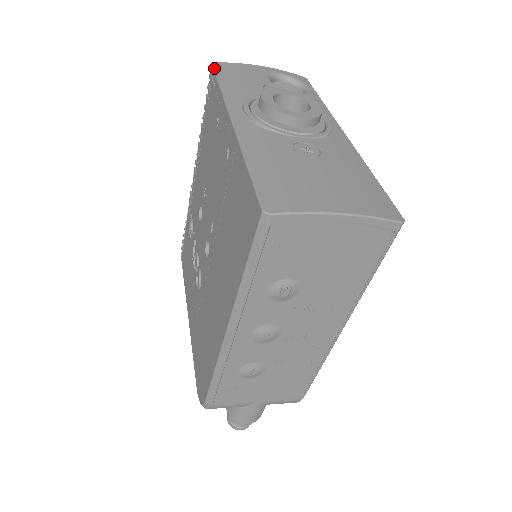
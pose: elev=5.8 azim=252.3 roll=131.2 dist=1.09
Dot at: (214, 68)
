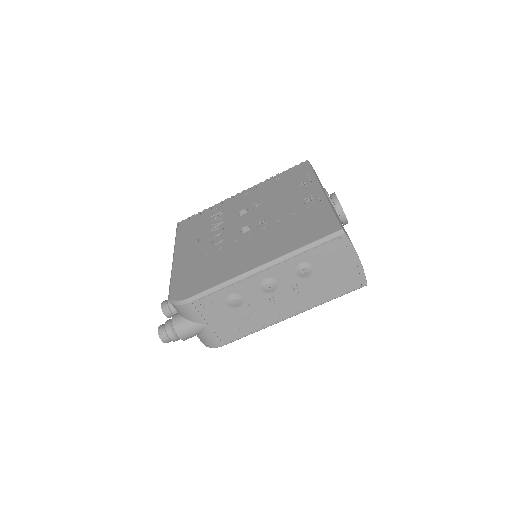
Dot at: occluded
